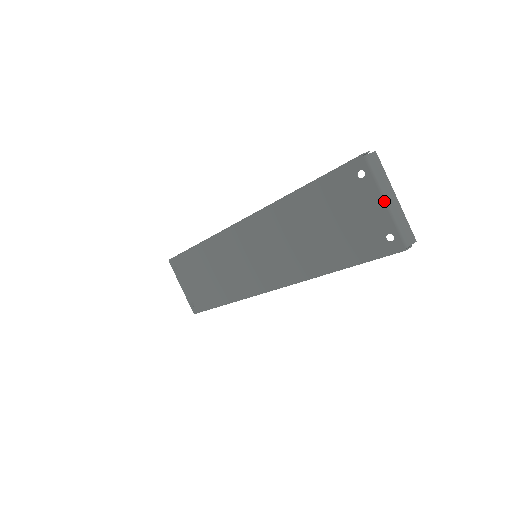
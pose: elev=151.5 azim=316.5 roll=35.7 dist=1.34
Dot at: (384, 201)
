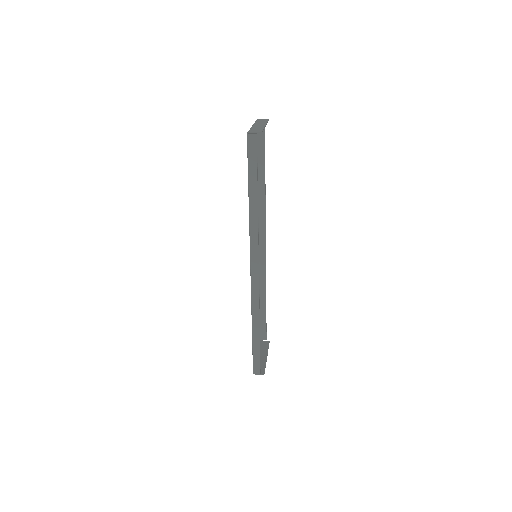
Dot at: occluded
